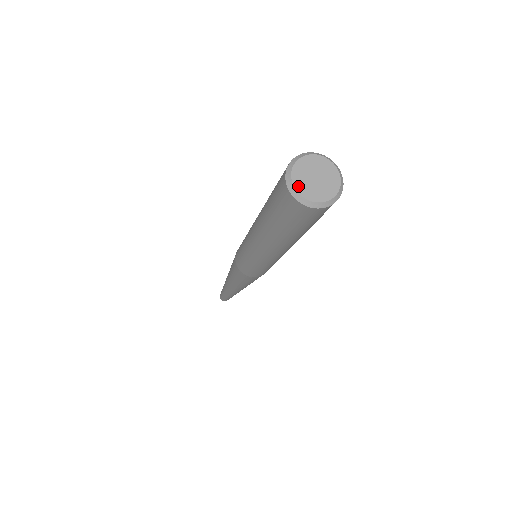
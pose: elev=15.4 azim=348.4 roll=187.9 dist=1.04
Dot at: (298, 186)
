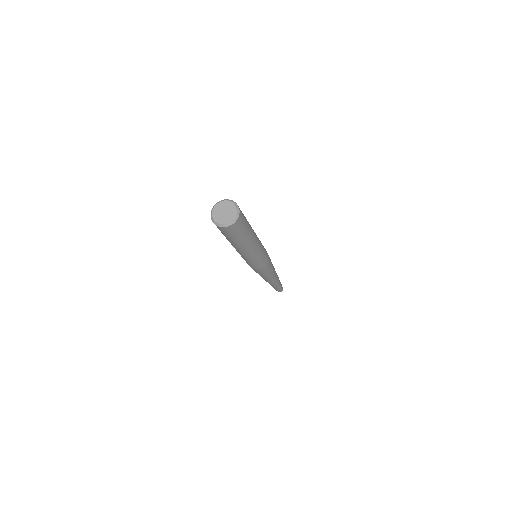
Dot at: (220, 222)
